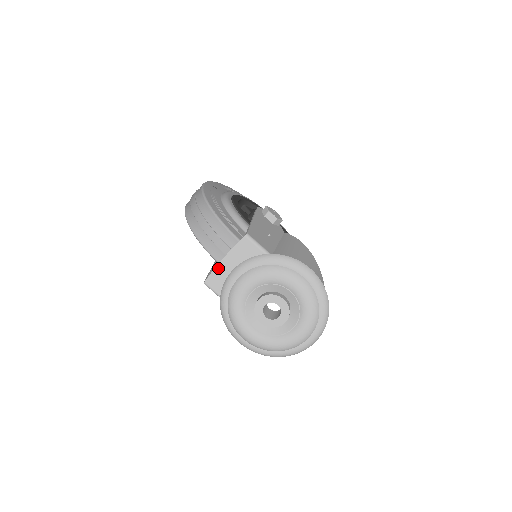
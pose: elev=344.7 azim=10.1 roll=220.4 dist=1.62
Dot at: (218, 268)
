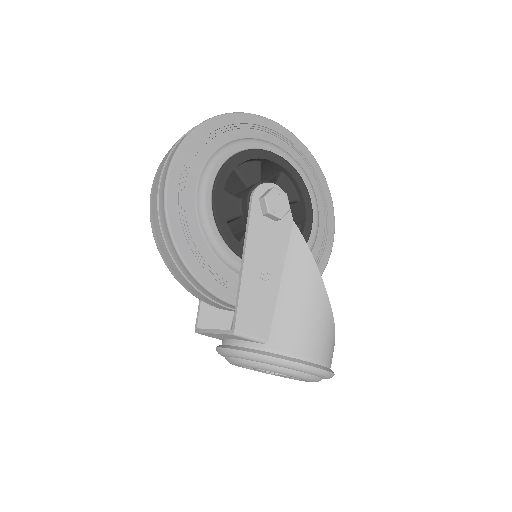
Dot at: (207, 334)
